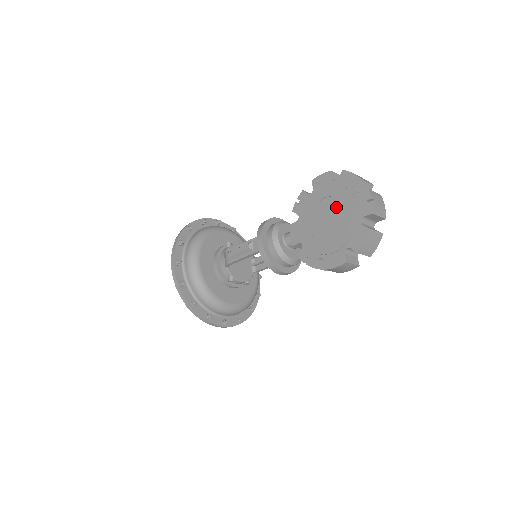
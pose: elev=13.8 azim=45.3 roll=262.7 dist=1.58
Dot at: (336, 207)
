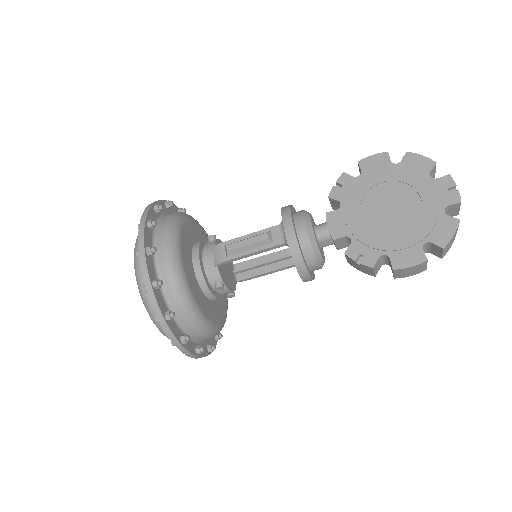
Dot at: (402, 193)
